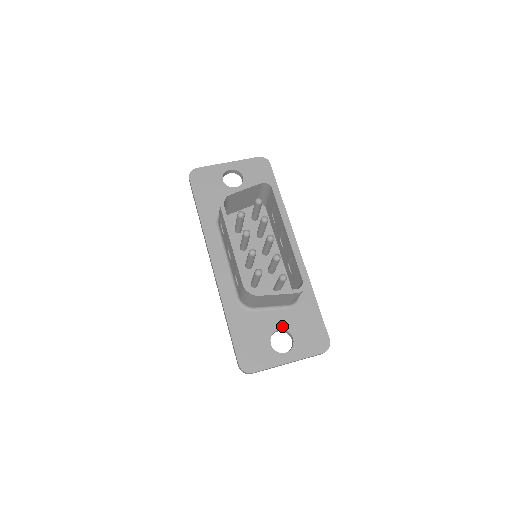
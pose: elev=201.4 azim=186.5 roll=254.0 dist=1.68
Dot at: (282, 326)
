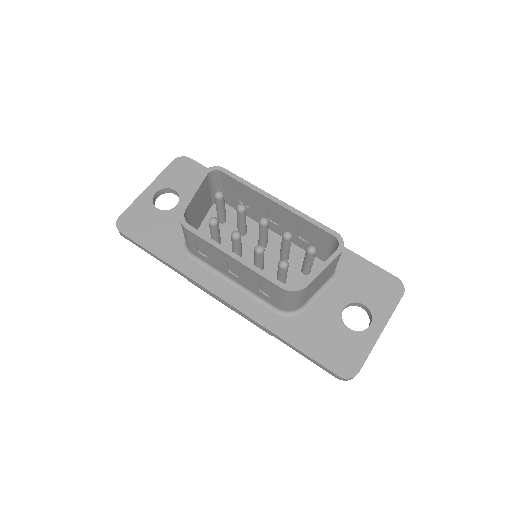
Dot at: (343, 302)
